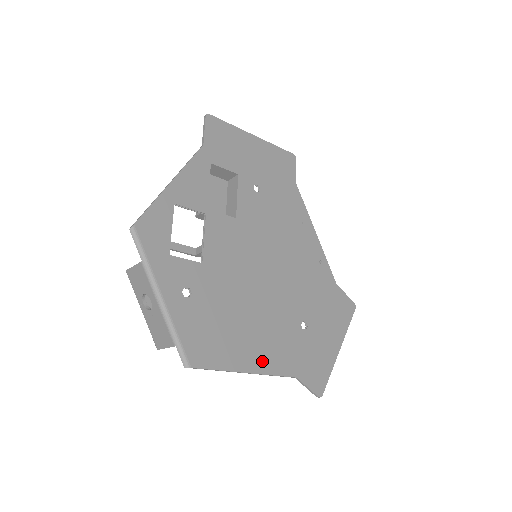
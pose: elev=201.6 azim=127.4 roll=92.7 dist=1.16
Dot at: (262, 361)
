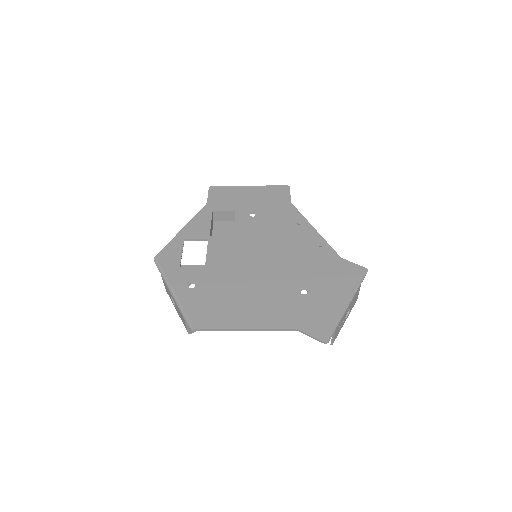
Dot at: (259, 320)
